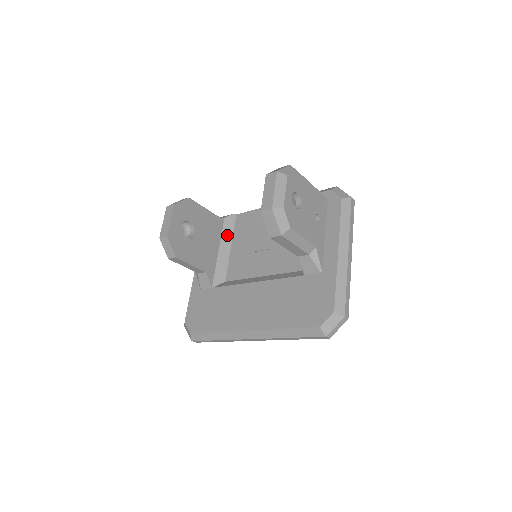
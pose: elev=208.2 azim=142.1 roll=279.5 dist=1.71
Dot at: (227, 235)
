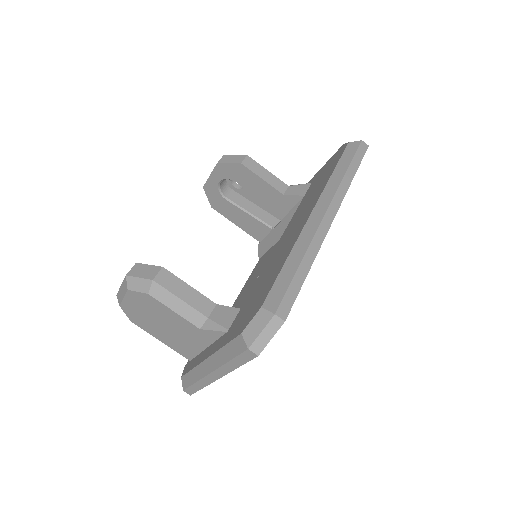
Dot at: occluded
